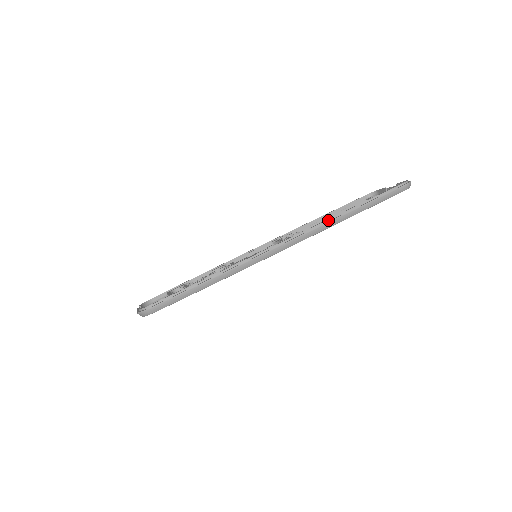
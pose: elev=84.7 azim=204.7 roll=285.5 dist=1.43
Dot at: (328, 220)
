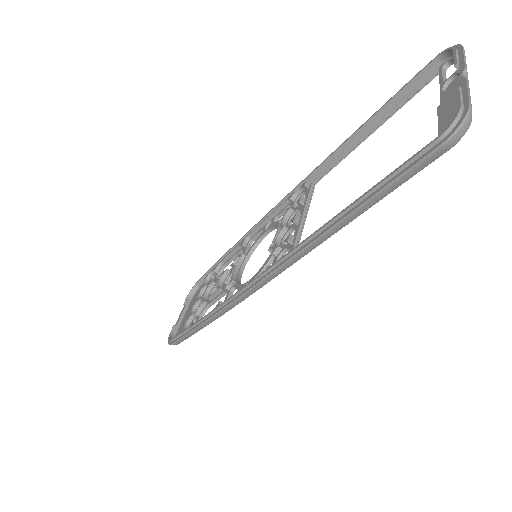
Dot at: (301, 245)
